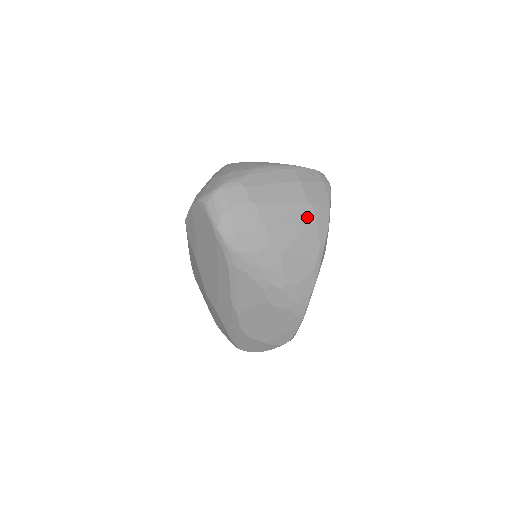
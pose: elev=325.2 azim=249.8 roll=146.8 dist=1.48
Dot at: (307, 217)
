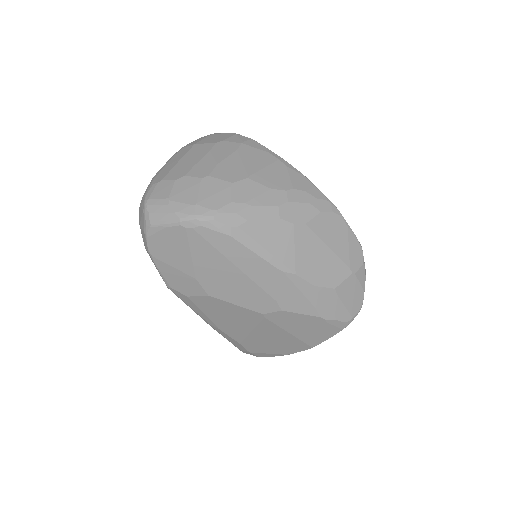
Dot at: (230, 147)
